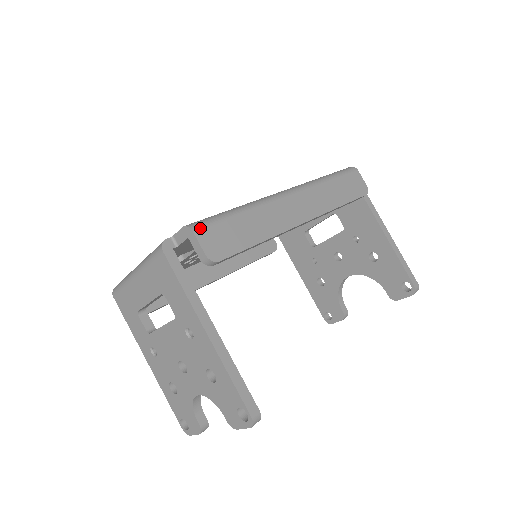
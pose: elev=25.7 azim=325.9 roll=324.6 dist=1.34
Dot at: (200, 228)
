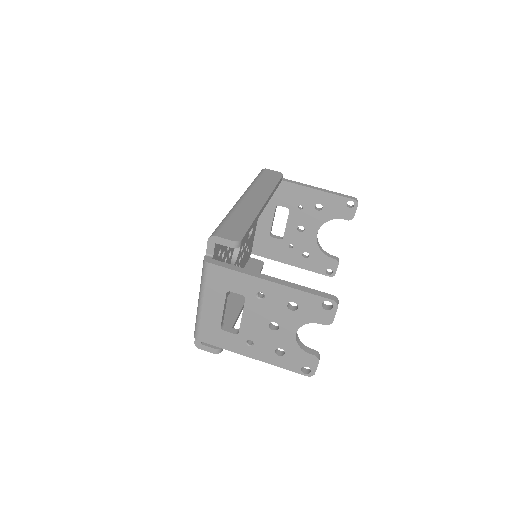
Dot at: (217, 233)
